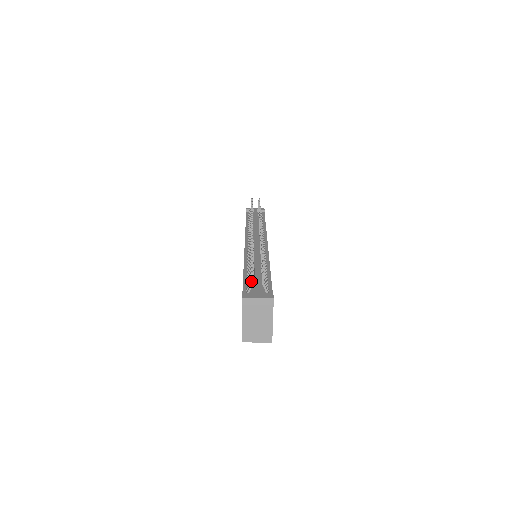
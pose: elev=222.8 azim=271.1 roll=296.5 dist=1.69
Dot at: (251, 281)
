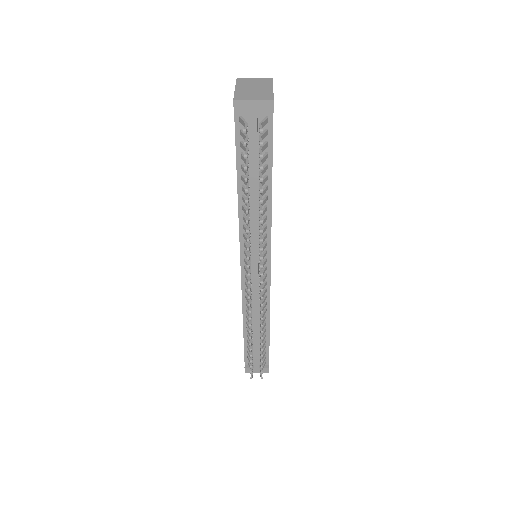
Dot at: occluded
